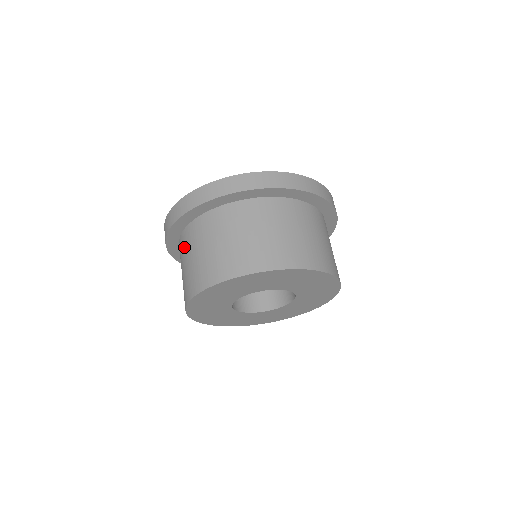
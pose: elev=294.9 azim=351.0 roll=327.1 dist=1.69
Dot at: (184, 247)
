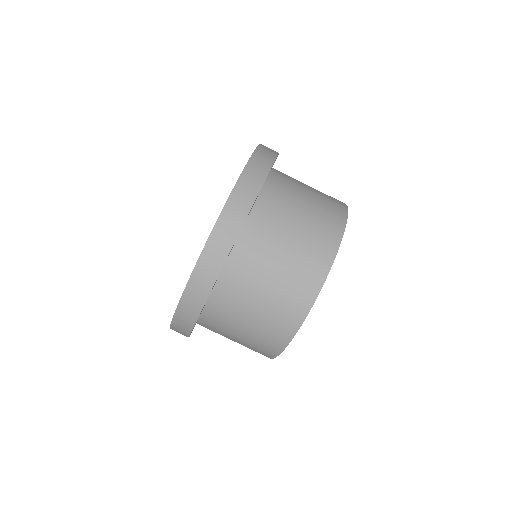
Dot at: (222, 320)
